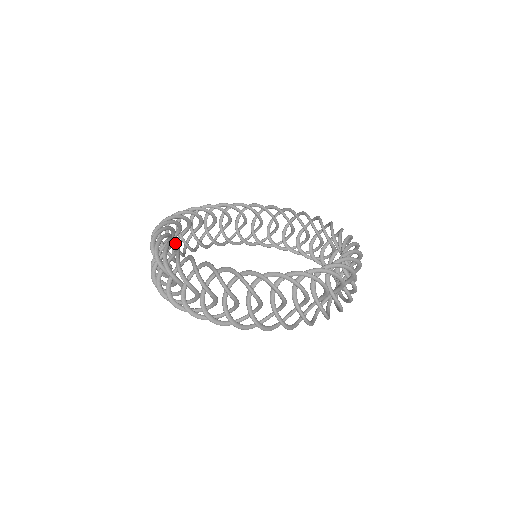
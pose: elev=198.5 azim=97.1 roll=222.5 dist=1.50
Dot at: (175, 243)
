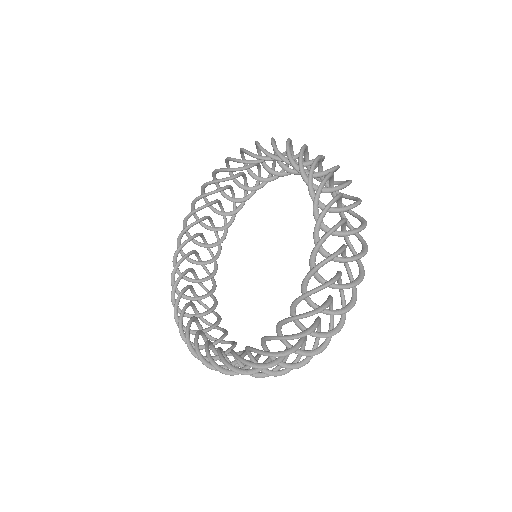
Dot at: occluded
